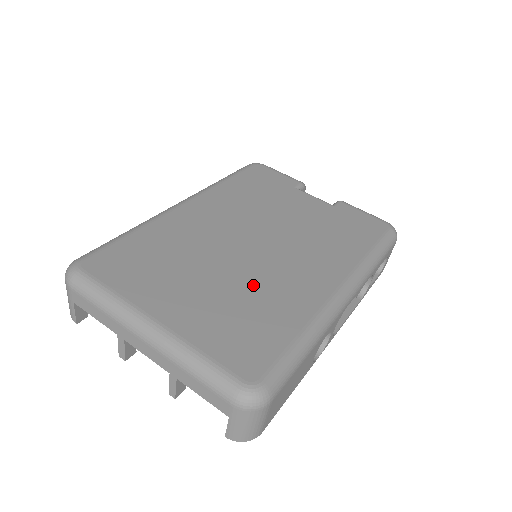
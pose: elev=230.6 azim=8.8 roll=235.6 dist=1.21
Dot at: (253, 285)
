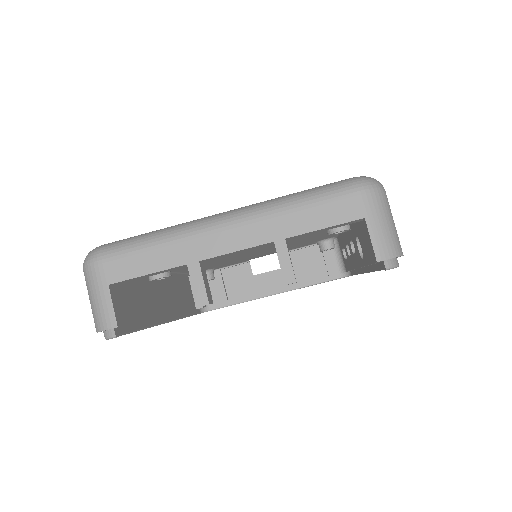
Dot at: occluded
